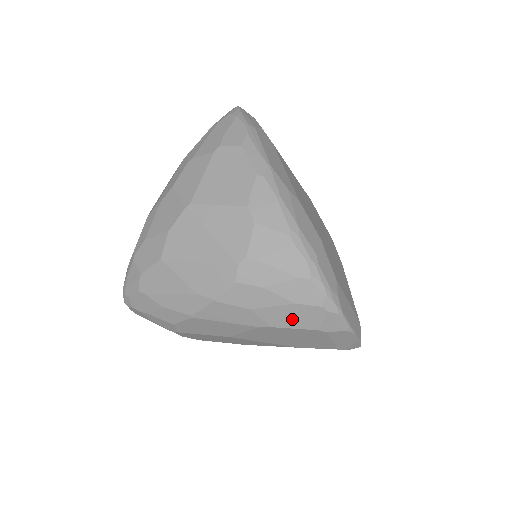
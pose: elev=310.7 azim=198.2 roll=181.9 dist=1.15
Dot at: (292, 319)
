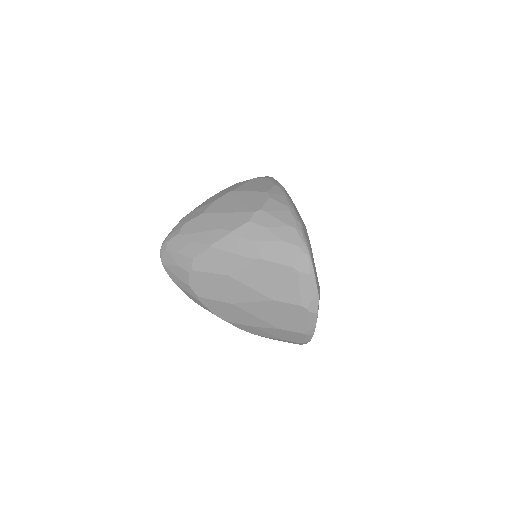
Dot at: (278, 254)
